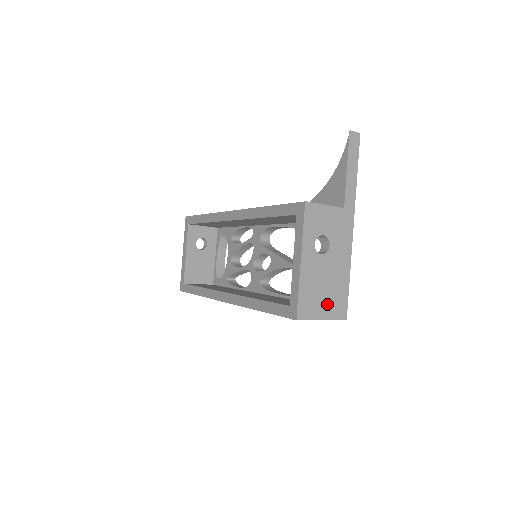
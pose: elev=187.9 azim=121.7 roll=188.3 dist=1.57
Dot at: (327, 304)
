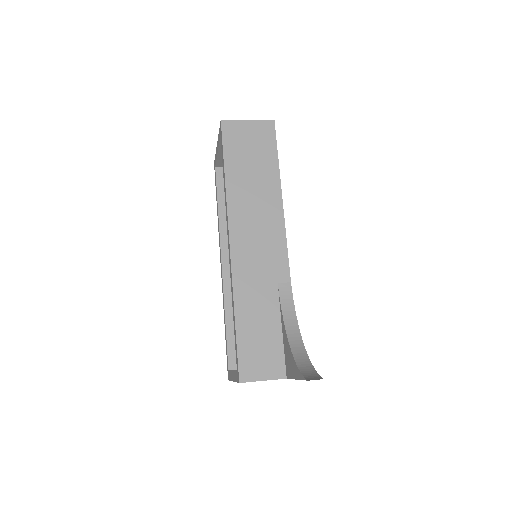
Dot at: occluded
